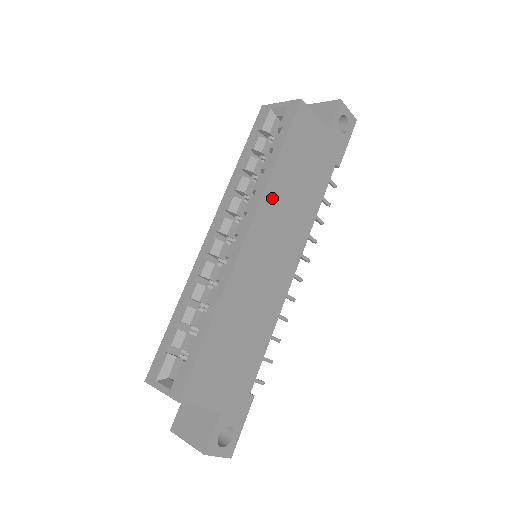
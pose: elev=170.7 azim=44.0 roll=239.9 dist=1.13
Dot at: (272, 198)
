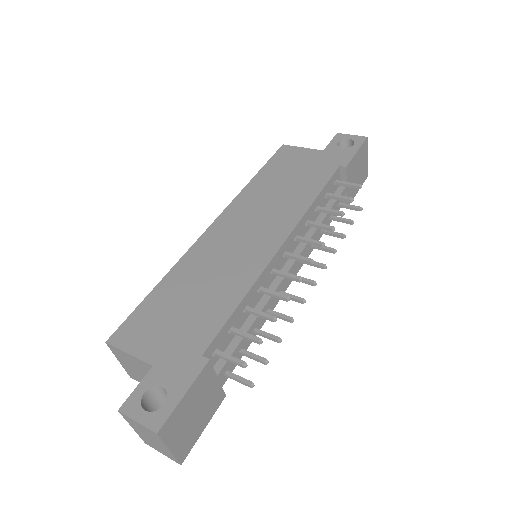
Dot at: (247, 198)
